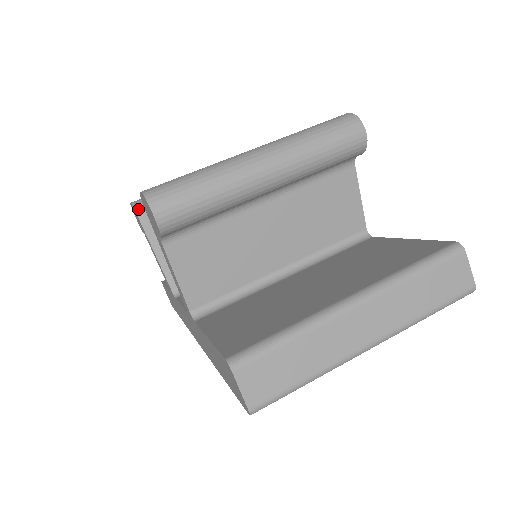
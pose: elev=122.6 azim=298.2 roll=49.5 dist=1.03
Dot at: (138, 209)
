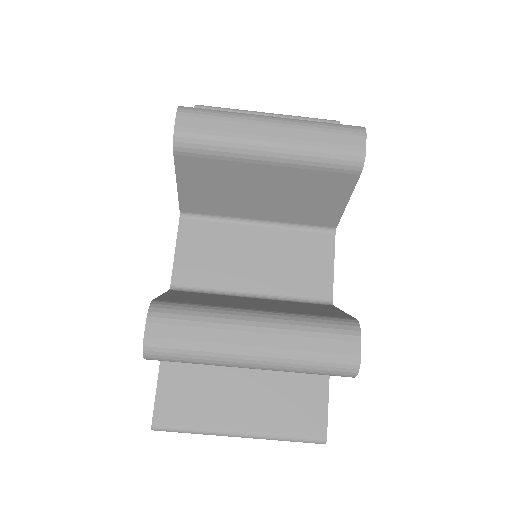
Dot at: (177, 149)
